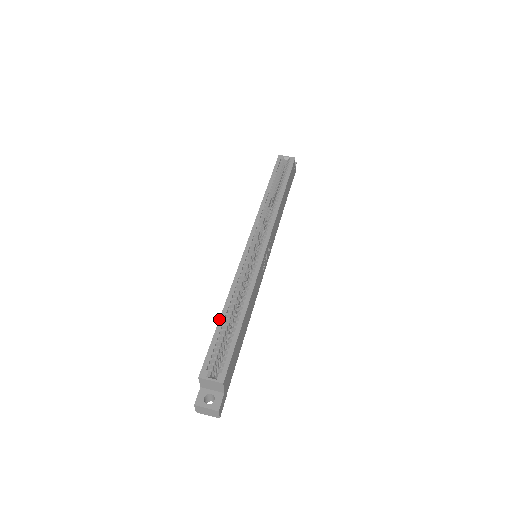
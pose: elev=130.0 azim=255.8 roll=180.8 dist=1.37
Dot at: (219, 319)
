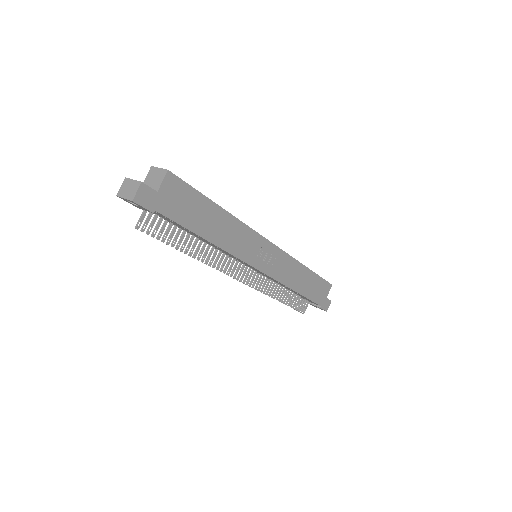
Dot at: occluded
